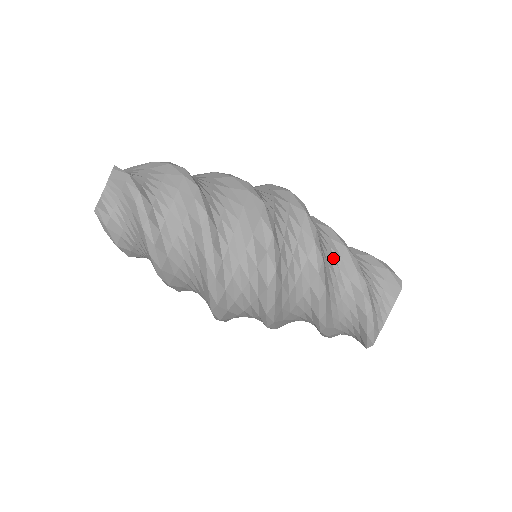
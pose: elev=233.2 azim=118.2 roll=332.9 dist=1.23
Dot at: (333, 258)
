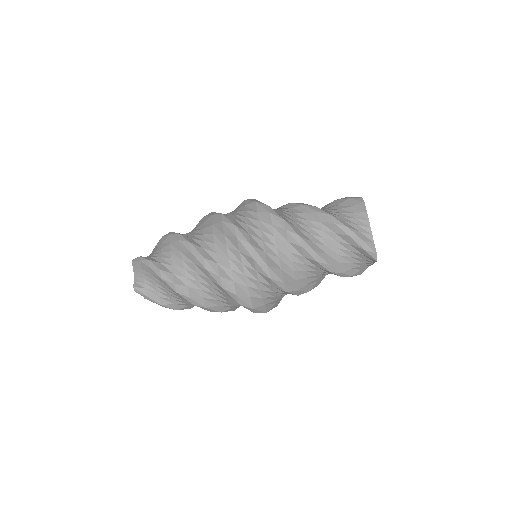
Dot at: (298, 217)
